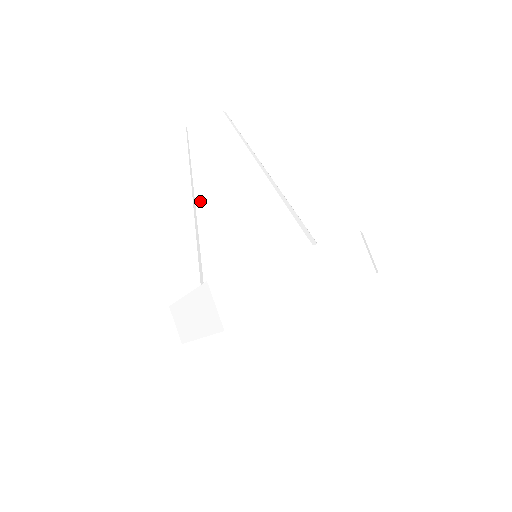
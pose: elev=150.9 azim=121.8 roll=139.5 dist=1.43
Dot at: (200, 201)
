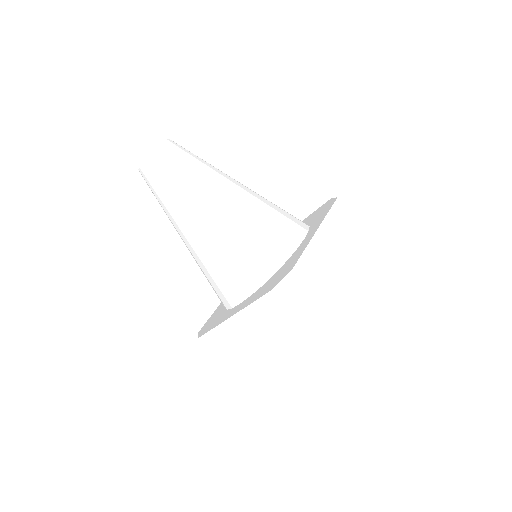
Dot at: (197, 229)
